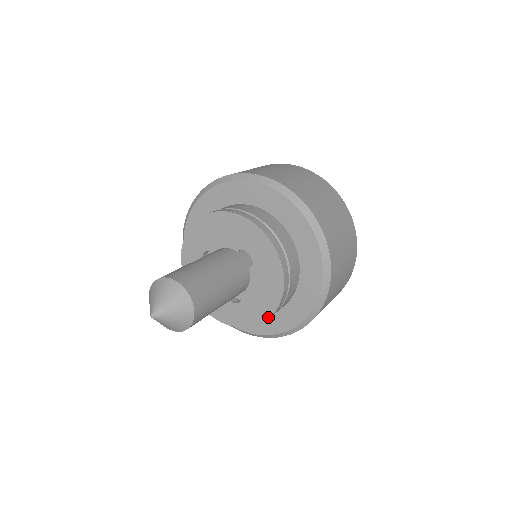
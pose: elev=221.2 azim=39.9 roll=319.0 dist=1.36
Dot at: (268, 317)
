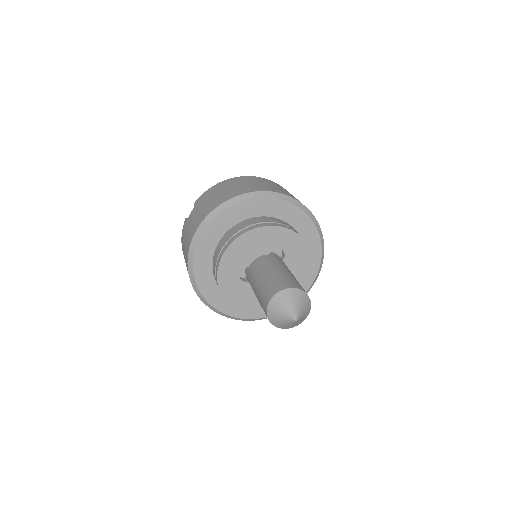
Dot at: (307, 286)
